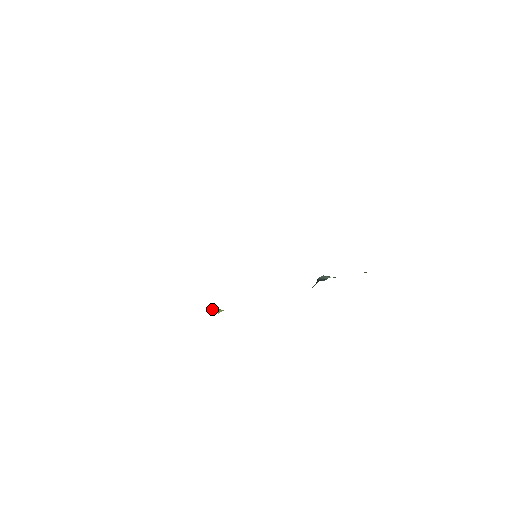
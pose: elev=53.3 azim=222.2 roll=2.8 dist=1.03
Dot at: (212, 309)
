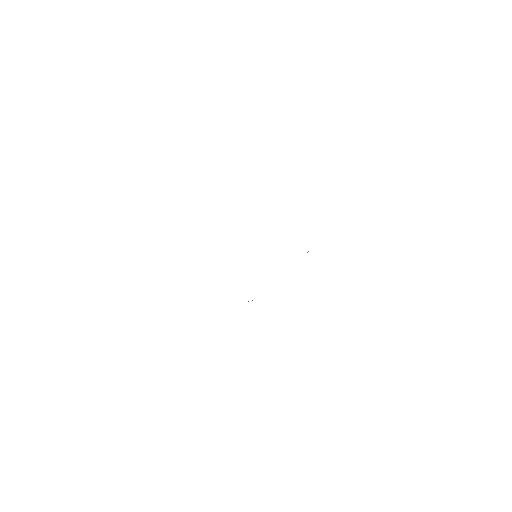
Dot at: occluded
